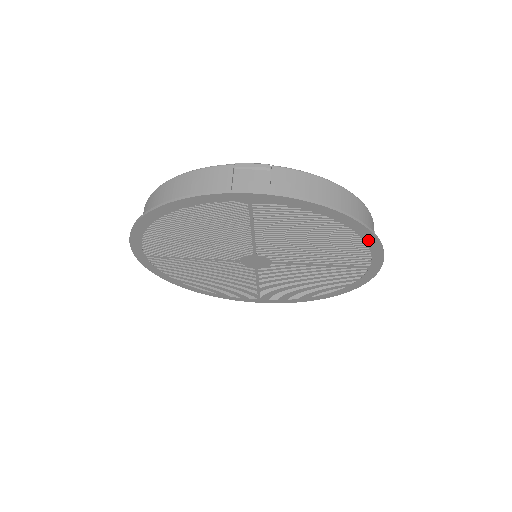
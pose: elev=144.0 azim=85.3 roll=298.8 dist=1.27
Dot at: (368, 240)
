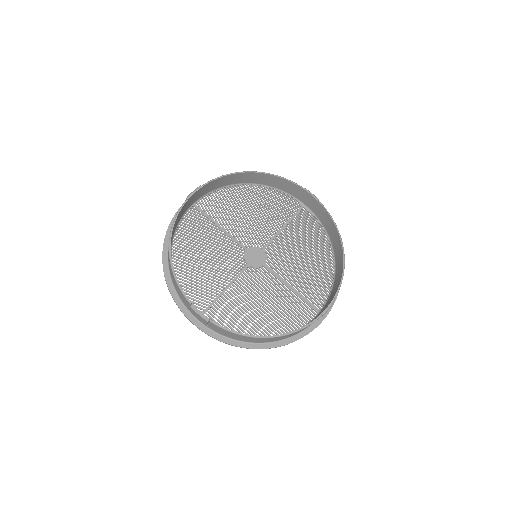
Dot at: (286, 338)
